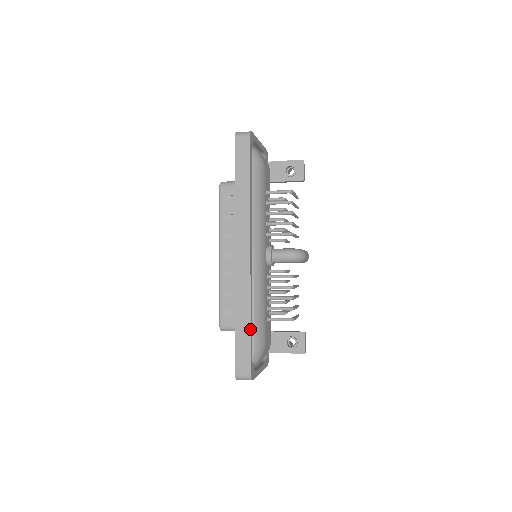
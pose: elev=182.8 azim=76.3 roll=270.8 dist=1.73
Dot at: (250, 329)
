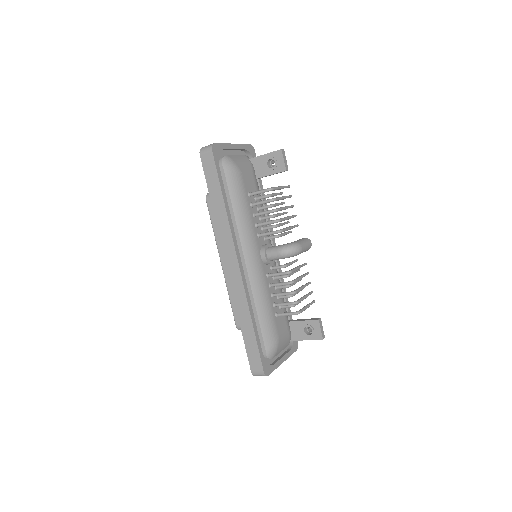
Dot at: (254, 332)
